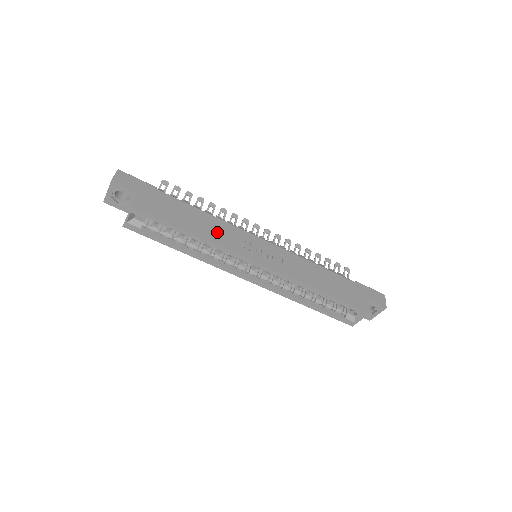
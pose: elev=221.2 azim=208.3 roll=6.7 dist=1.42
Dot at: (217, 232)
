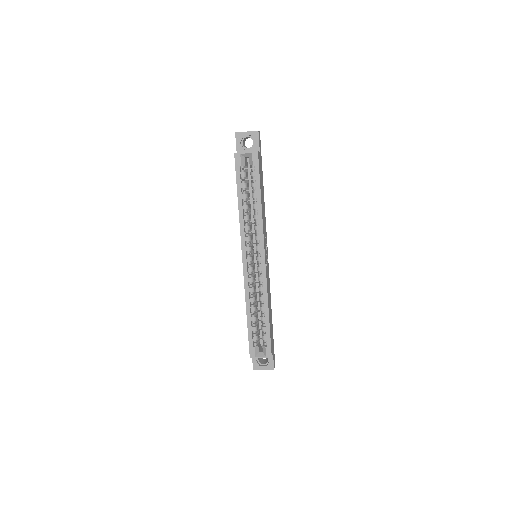
Dot at: occluded
